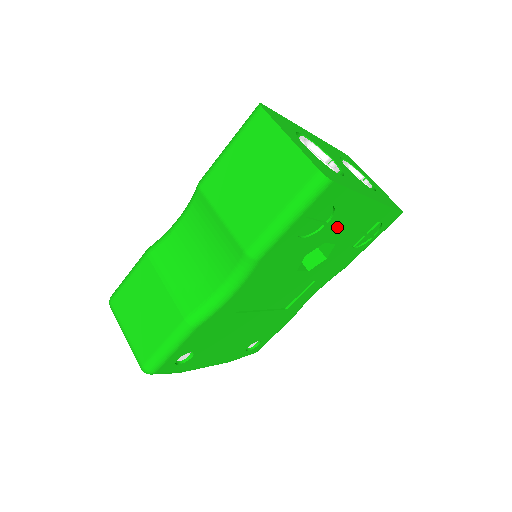
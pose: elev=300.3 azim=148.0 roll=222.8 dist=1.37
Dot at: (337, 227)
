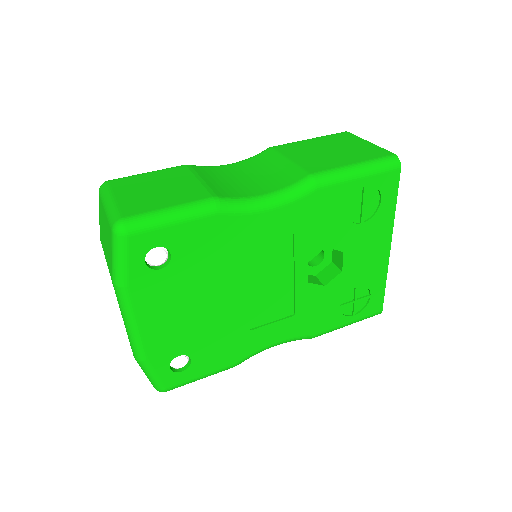
Dot at: (360, 243)
